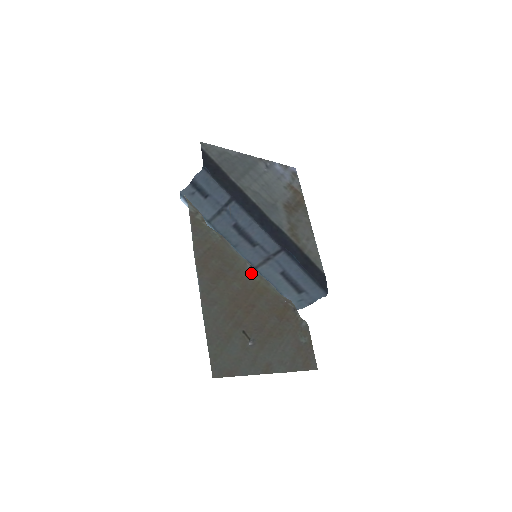
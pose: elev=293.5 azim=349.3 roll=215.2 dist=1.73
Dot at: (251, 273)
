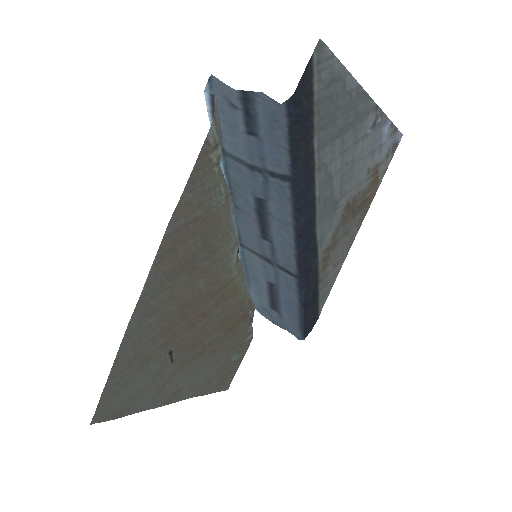
Dot at: (232, 264)
